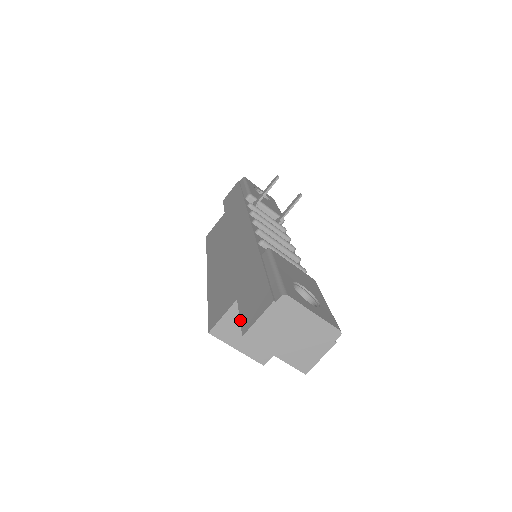
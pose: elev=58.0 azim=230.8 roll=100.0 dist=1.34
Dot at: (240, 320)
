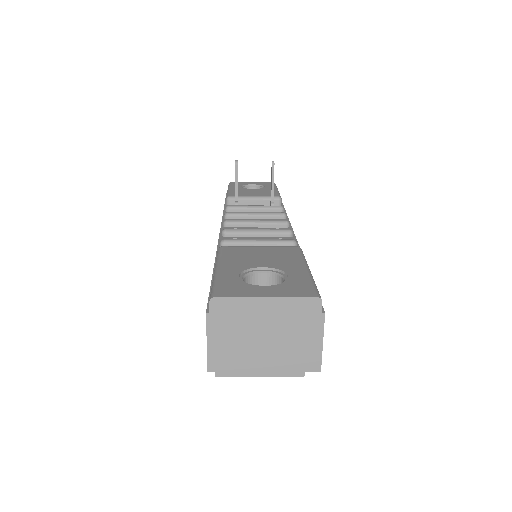
Dot at: occluded
